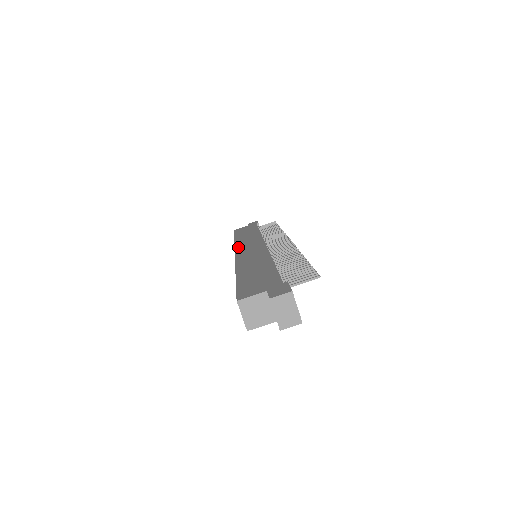
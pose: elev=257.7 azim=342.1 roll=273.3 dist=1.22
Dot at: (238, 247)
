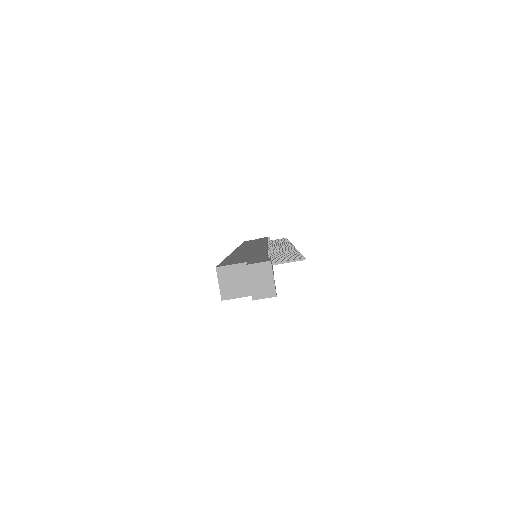
Dot at: (241, 247)
